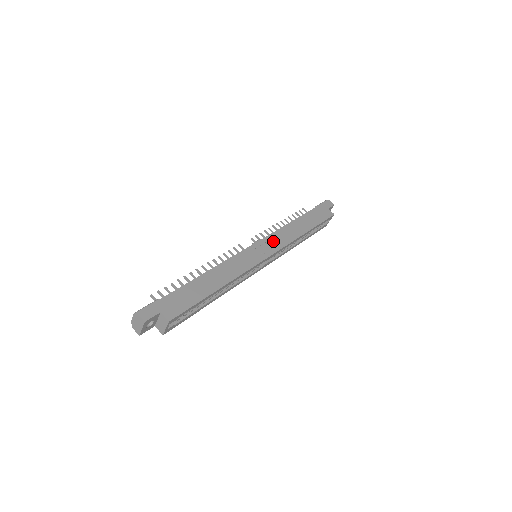
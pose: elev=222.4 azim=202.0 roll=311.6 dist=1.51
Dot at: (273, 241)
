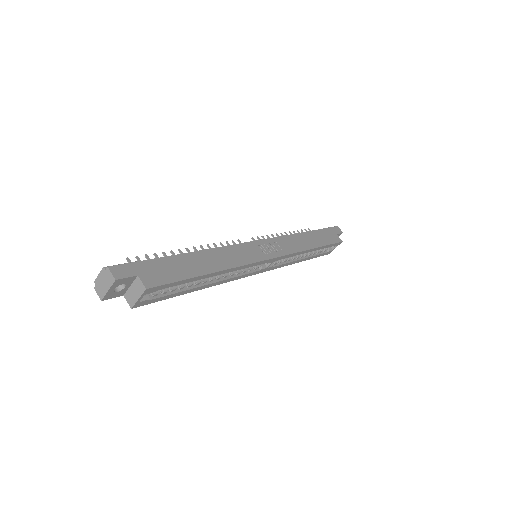
Dot at: (278, 245)
